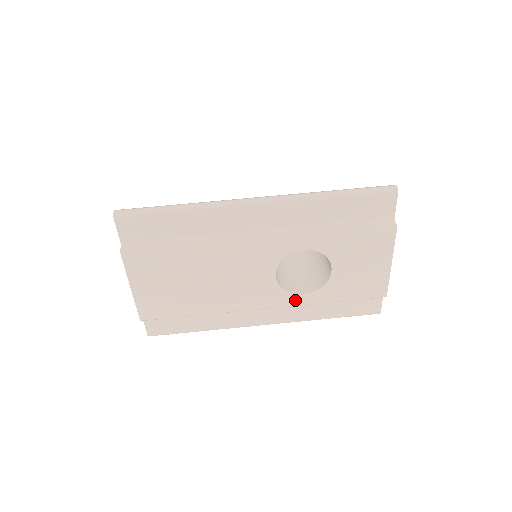
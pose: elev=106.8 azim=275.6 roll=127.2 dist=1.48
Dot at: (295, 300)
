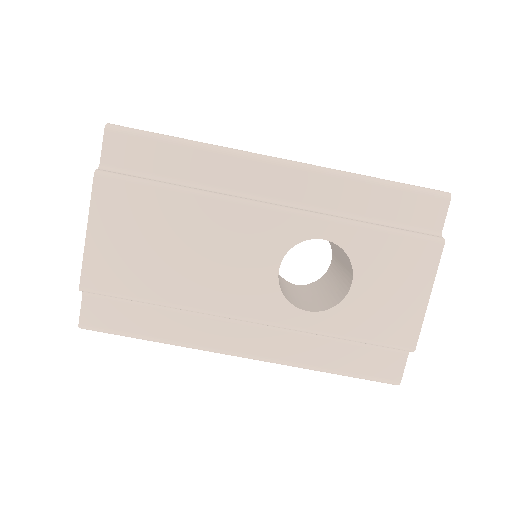
Dot at: (294, 318)
